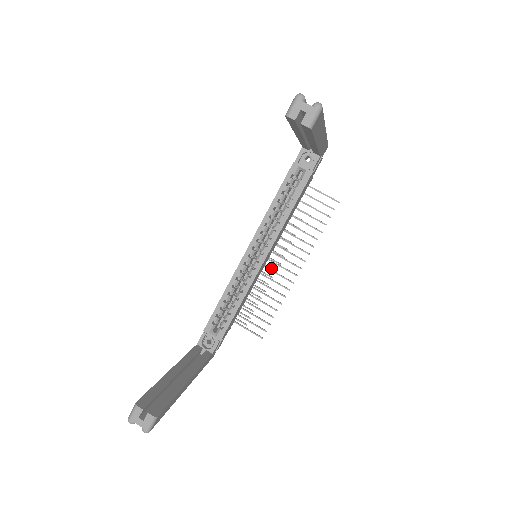
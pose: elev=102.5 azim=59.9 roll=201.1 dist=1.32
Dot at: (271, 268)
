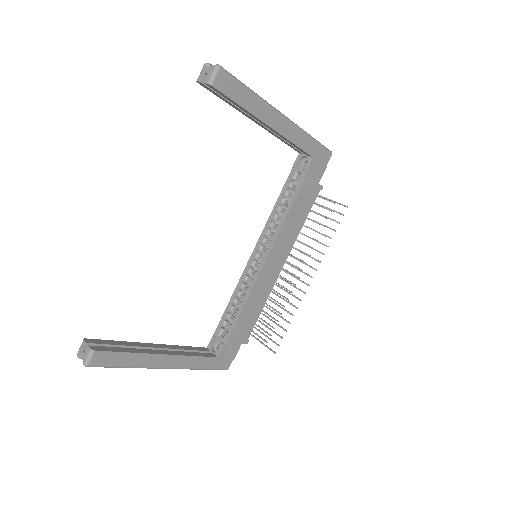
Dot at: (291, 283)
